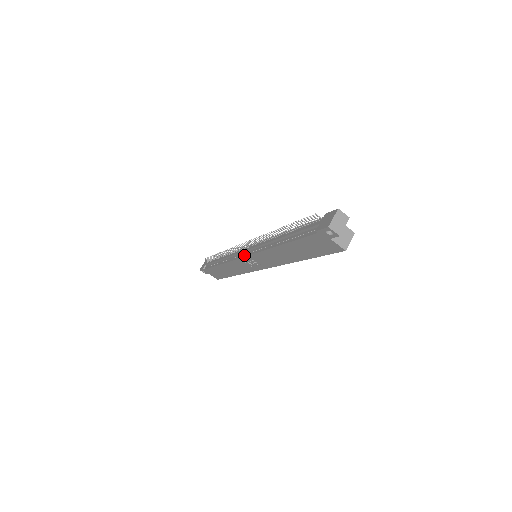
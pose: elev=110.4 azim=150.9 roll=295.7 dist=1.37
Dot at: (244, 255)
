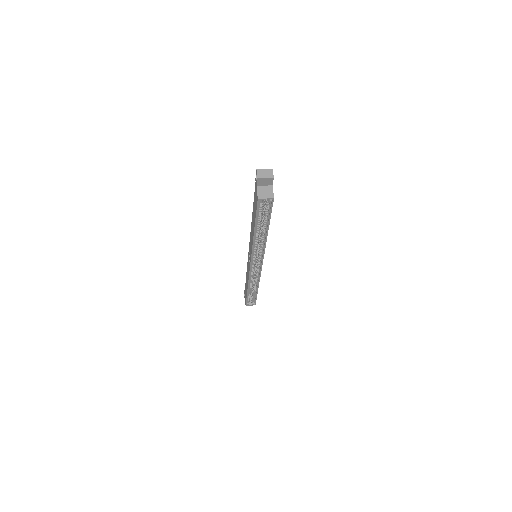
Dot at: occluded
